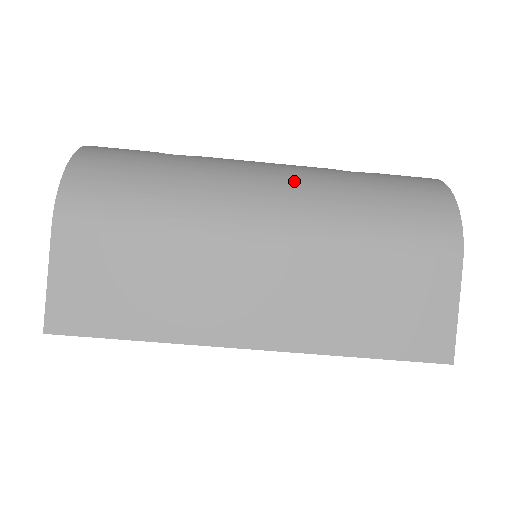
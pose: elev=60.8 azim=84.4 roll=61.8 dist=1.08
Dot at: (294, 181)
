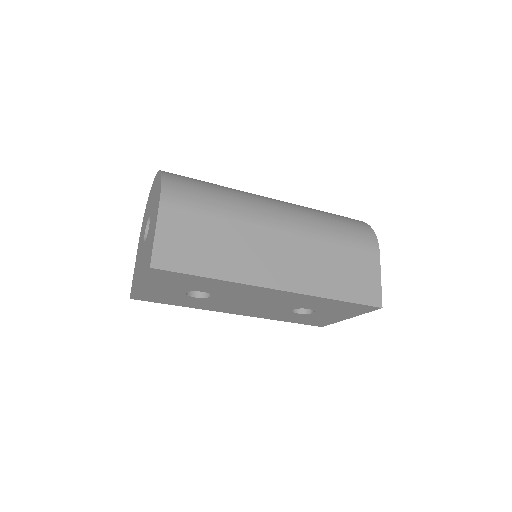
Dot at: (289, 204)
